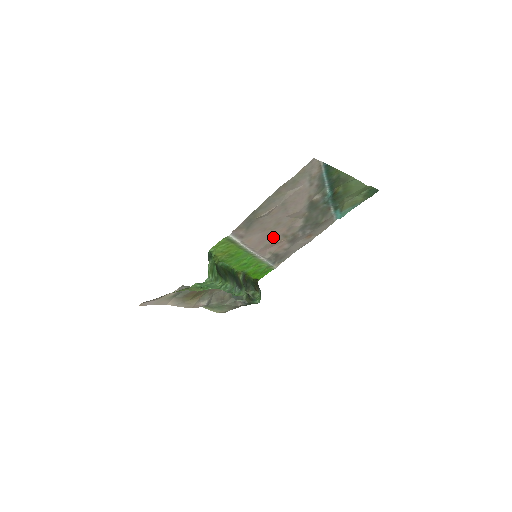
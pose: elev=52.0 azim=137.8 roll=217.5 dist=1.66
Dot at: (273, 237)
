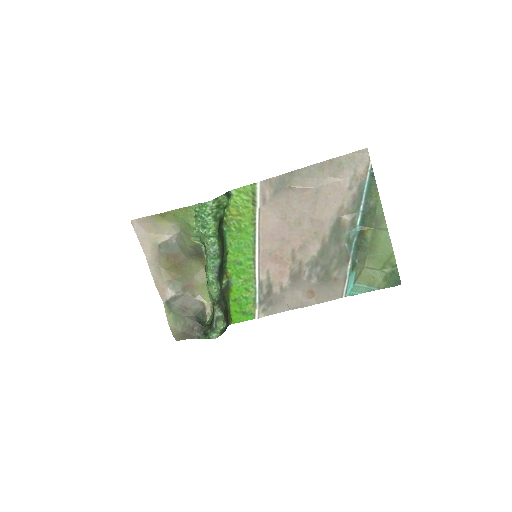
Dot at: (284, 243)
